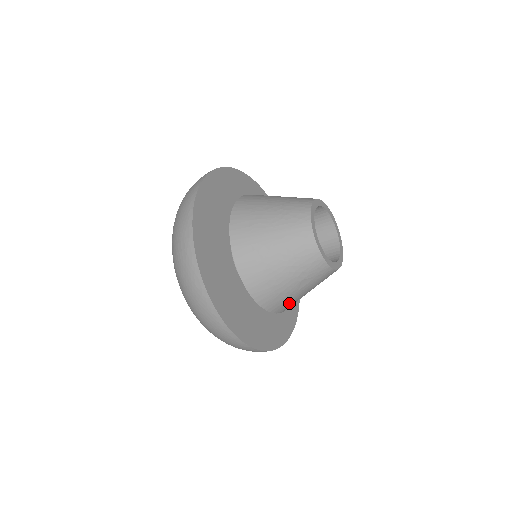
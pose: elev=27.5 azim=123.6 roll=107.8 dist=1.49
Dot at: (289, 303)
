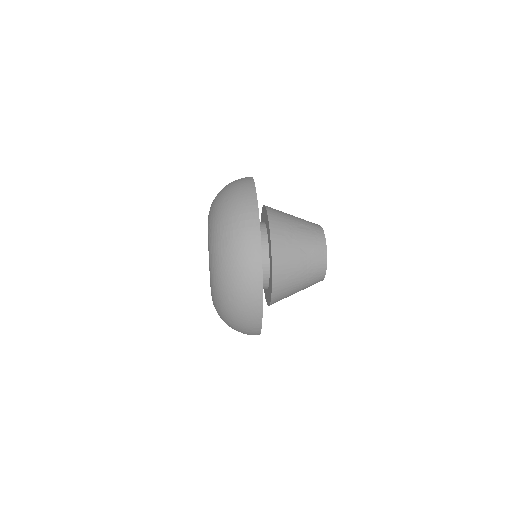
Dot at: occluded
